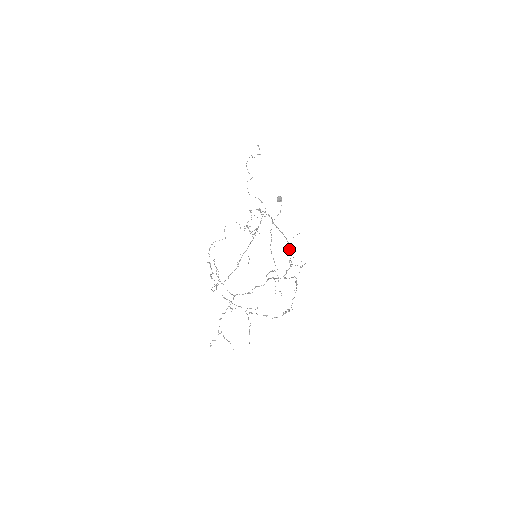
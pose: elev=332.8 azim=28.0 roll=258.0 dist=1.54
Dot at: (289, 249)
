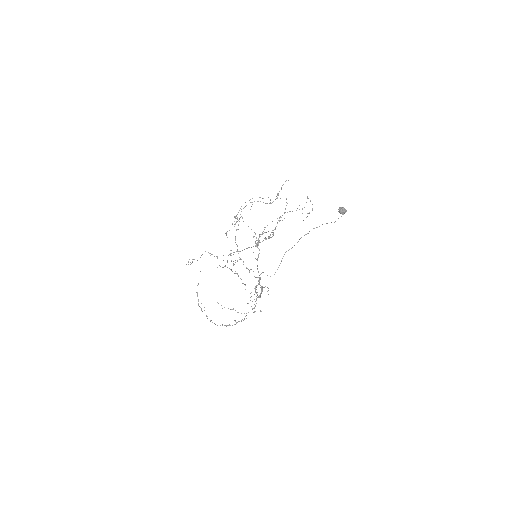
Dot at: (263, 287)
